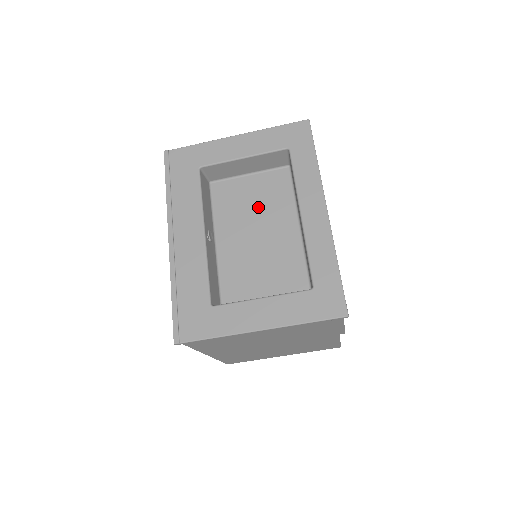
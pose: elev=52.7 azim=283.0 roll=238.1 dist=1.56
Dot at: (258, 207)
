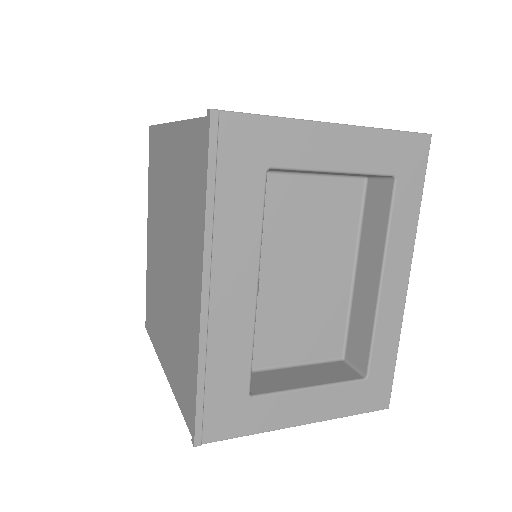
Dot at: (313, 233)
